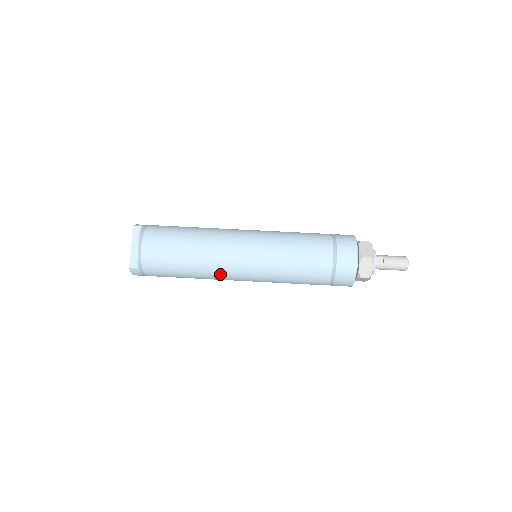
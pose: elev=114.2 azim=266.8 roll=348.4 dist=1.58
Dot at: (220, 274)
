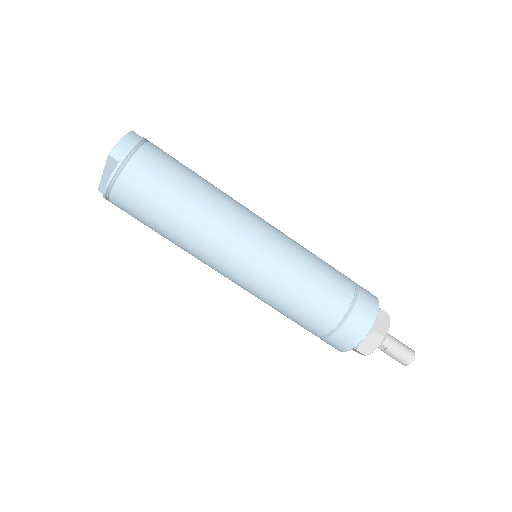
Dot at: occluded
